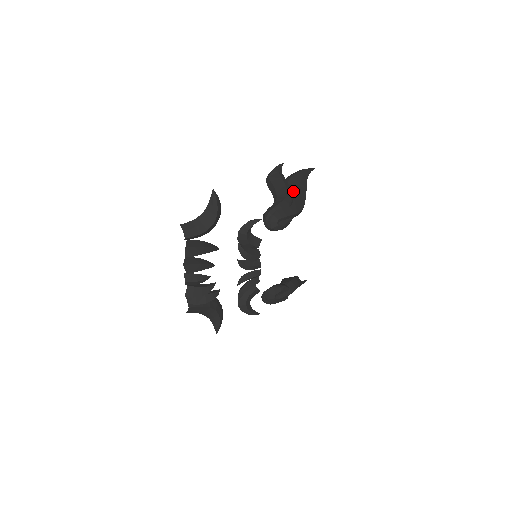
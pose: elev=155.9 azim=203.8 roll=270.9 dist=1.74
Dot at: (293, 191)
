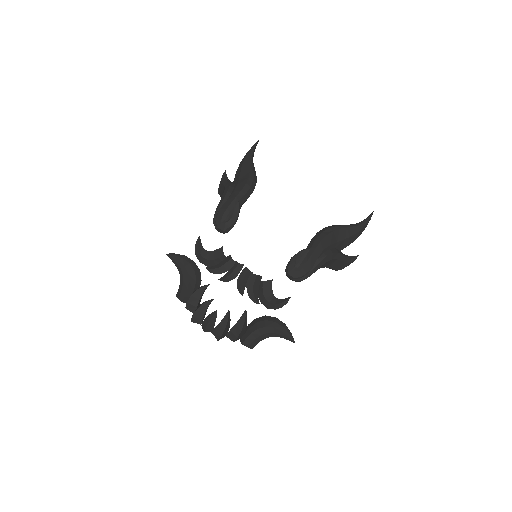
Dot at: (236, 182)
